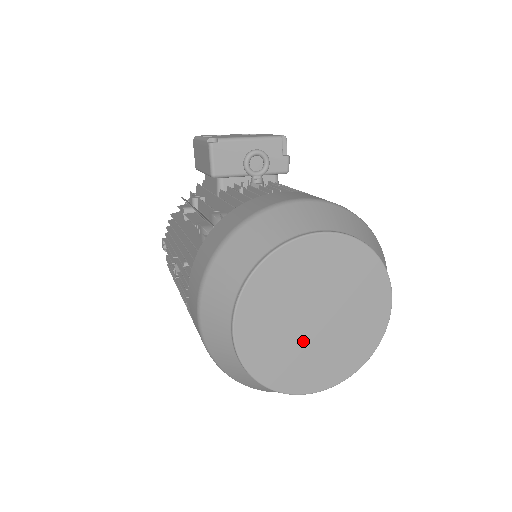
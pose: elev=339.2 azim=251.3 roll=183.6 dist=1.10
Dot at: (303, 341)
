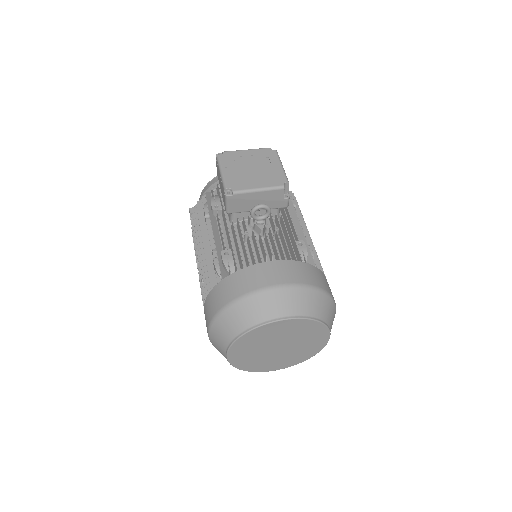
Dot at: (269, 356)
